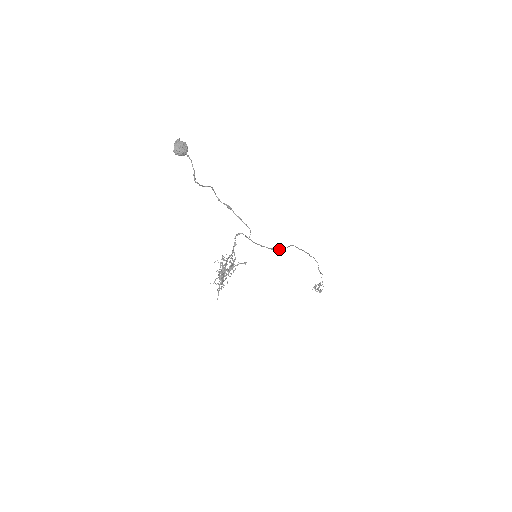
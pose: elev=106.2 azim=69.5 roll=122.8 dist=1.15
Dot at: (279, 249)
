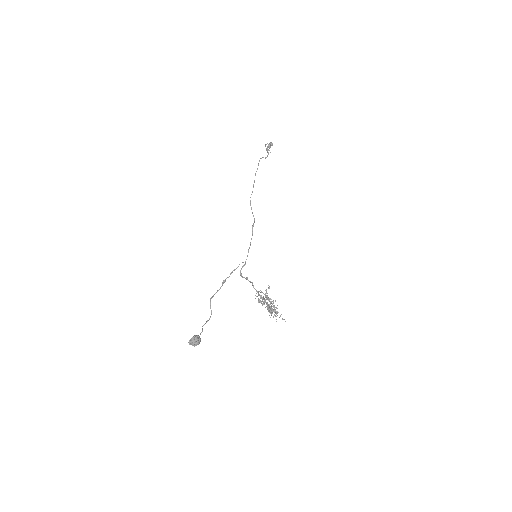
Dot at: (253, 224)
